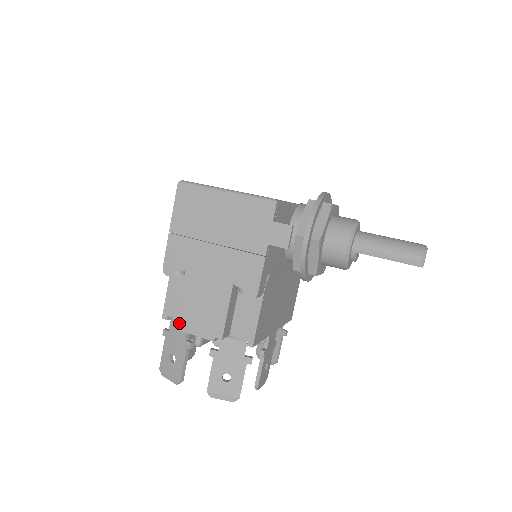
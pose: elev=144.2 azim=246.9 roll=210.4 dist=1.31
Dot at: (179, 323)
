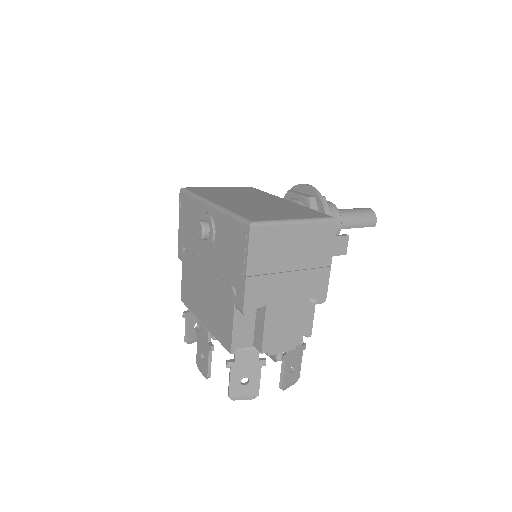
Dot at: (264, 351)
